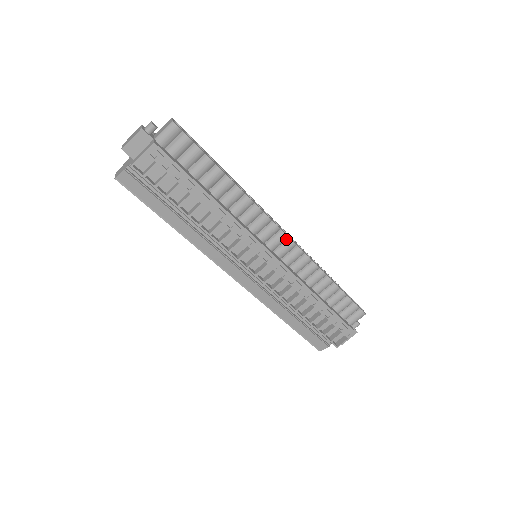
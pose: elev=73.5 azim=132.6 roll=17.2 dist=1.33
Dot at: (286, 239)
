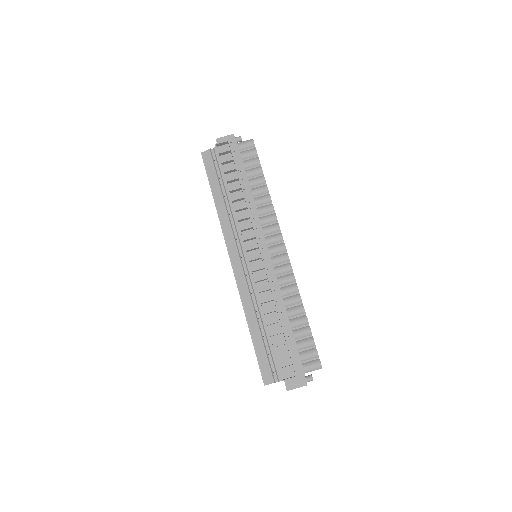
Dot at: (284, 251)
